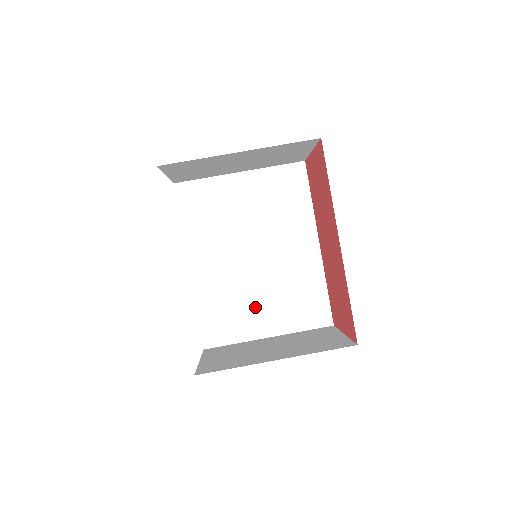
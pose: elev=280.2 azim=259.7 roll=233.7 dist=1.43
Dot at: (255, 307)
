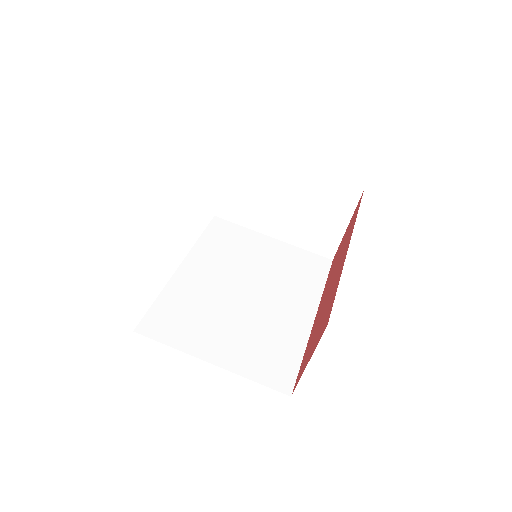
Dot at: (216, 329)
